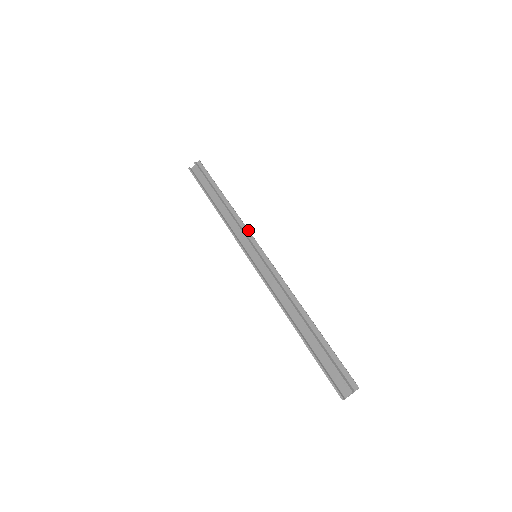
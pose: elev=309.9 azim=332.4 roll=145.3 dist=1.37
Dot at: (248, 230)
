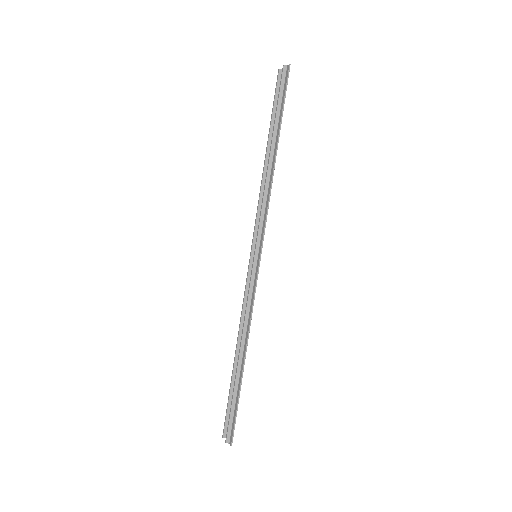
Dot at: (265, 220)
